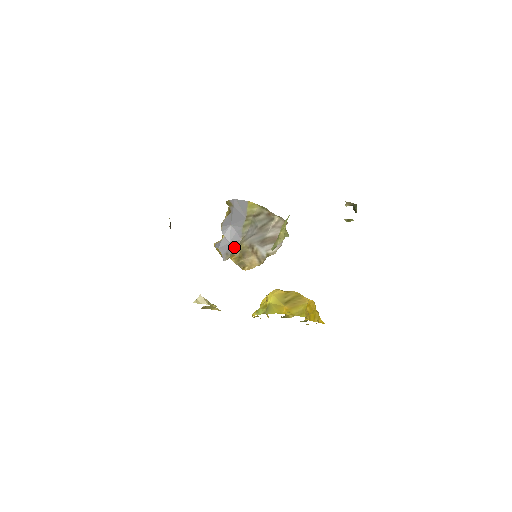
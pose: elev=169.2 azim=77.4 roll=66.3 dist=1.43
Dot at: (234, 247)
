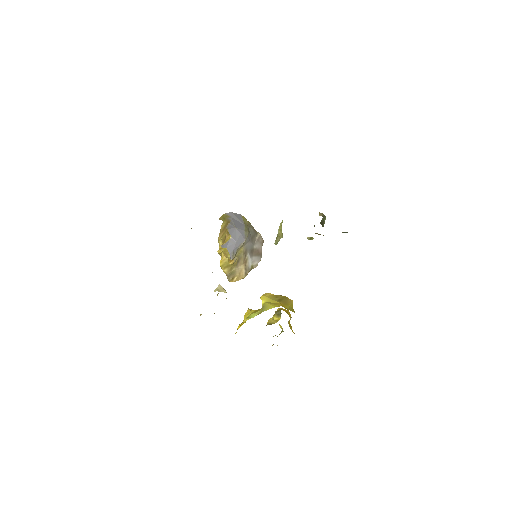
Dot at: (239, 247)
